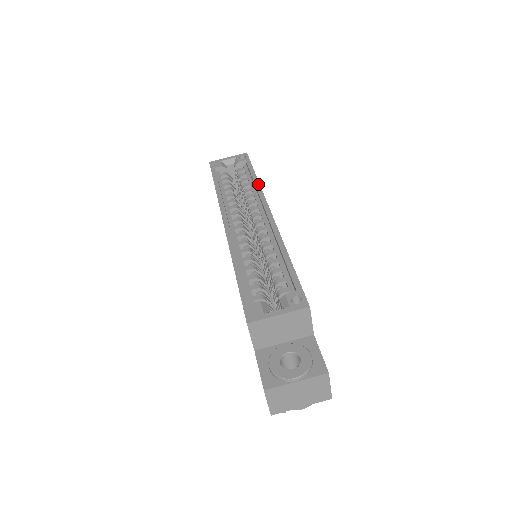
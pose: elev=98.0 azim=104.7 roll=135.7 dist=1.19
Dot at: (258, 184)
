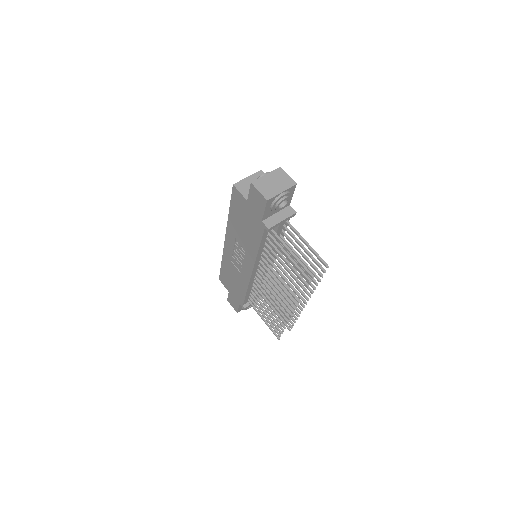
Dot at: occluded
